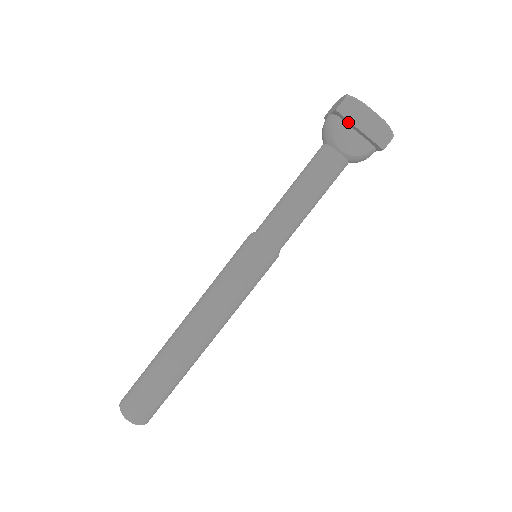
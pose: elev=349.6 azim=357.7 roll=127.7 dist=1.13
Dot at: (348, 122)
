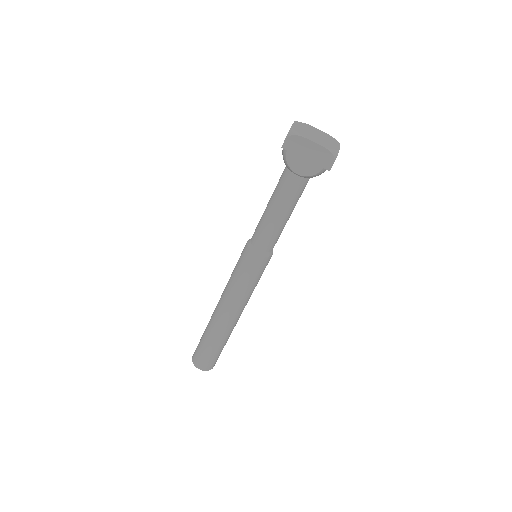
Dot at: (295, 153)
